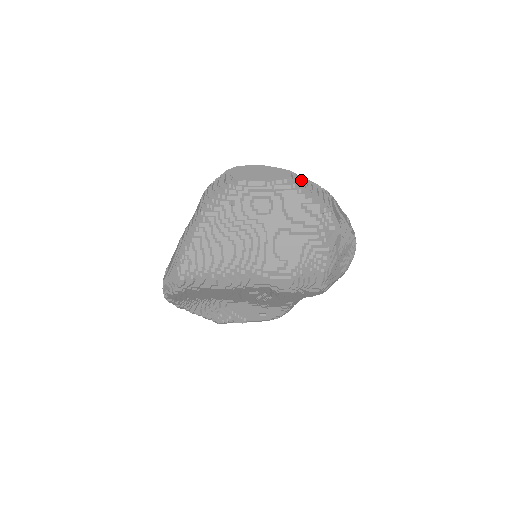
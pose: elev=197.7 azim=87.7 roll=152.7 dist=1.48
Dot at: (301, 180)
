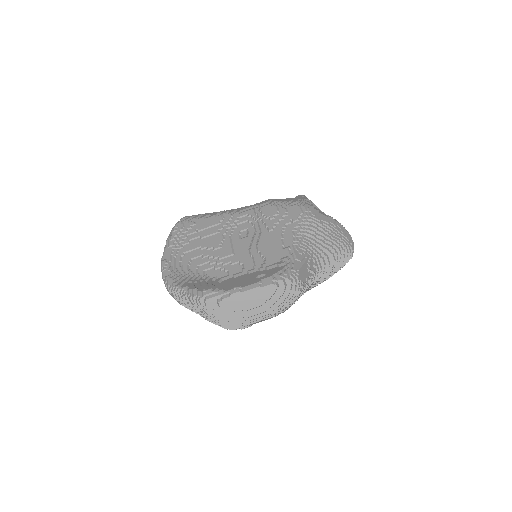
Dot at: occluded
